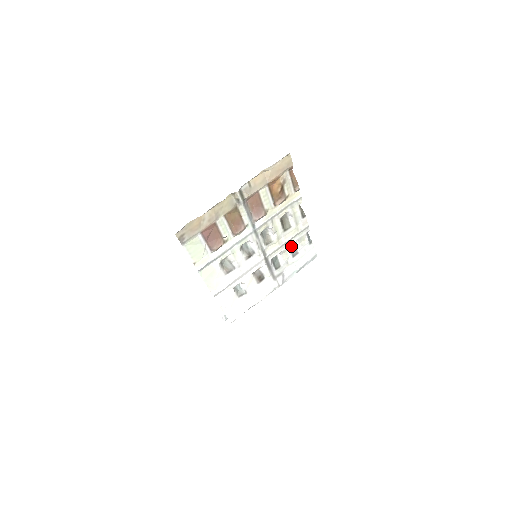
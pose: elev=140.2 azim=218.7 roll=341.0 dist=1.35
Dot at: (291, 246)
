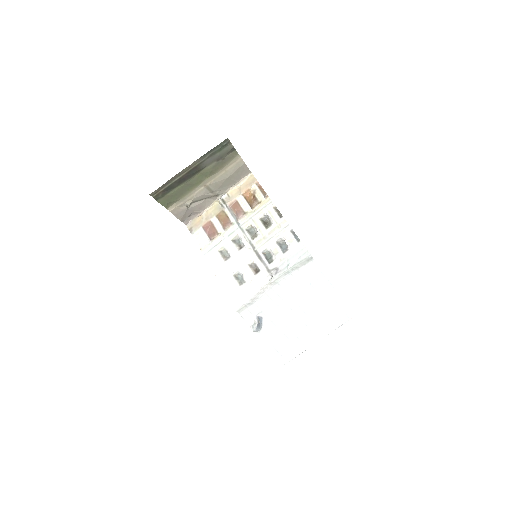
Dot at: (282, 245)
